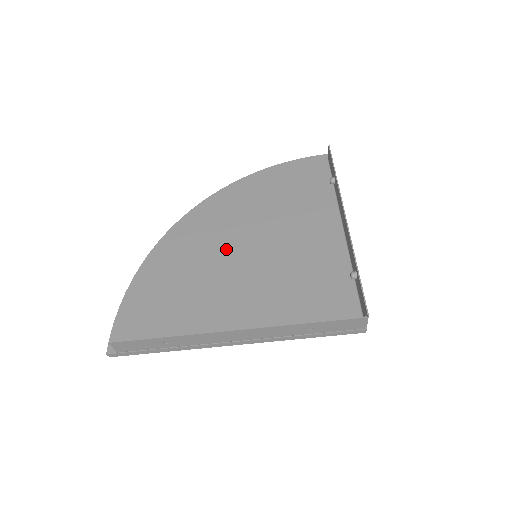
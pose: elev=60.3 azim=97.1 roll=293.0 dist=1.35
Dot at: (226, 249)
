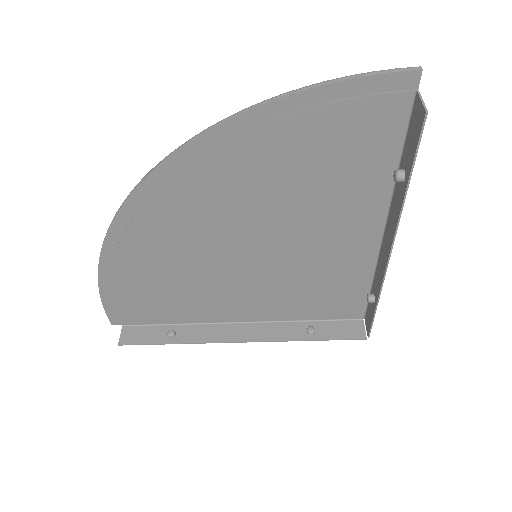
Dot at: (214, 249)
